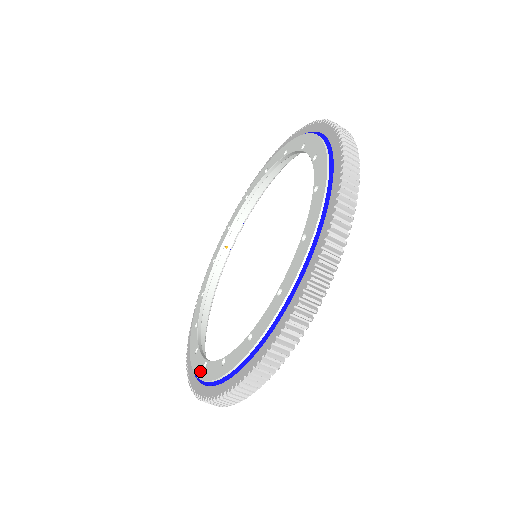
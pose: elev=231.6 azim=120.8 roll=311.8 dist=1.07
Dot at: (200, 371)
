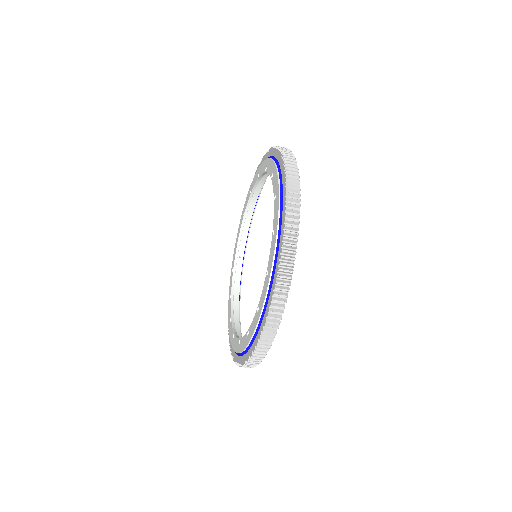
Dot at: (237, 348)
